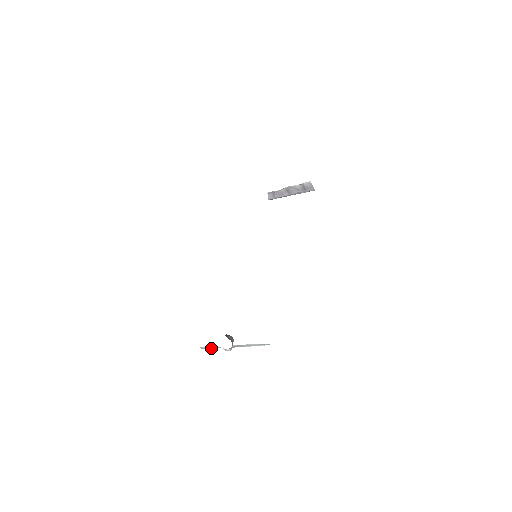
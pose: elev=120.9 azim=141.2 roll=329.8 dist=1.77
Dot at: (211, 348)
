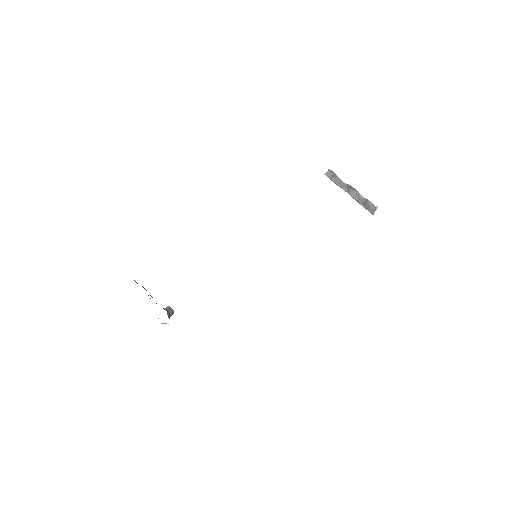
Dot at: occluded
